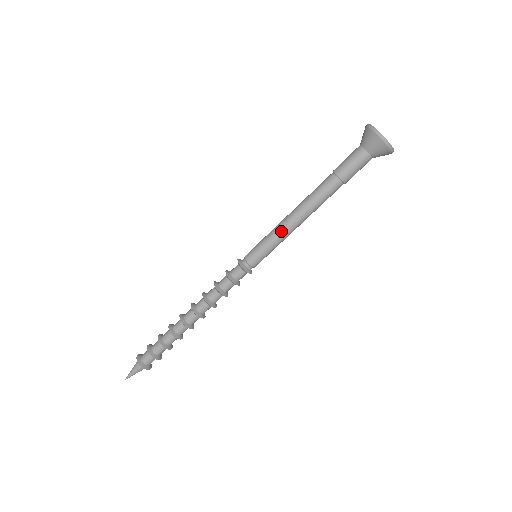
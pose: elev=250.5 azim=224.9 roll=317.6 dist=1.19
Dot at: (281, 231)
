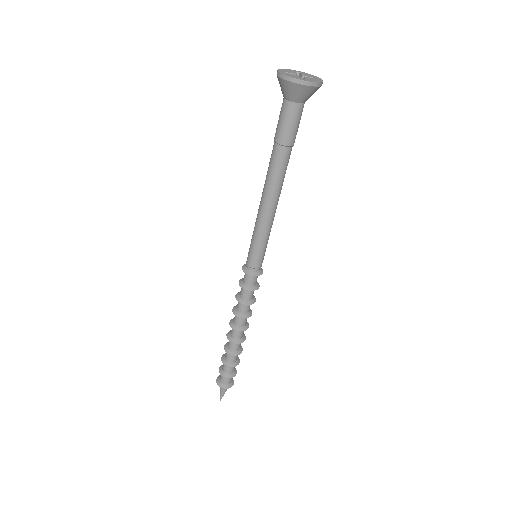
Dot at: (269, 226)
